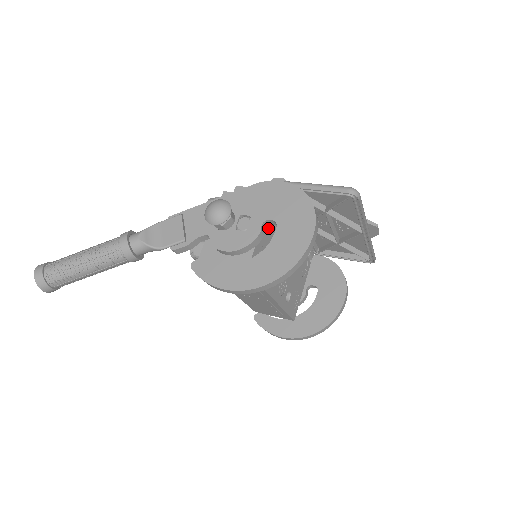
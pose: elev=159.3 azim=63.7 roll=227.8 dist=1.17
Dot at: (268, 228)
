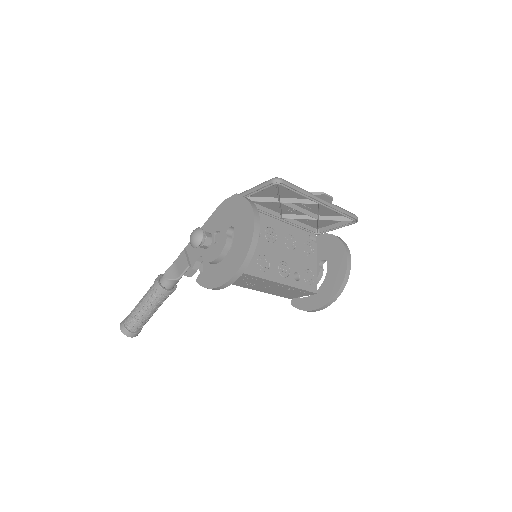
Dot at: occluded
